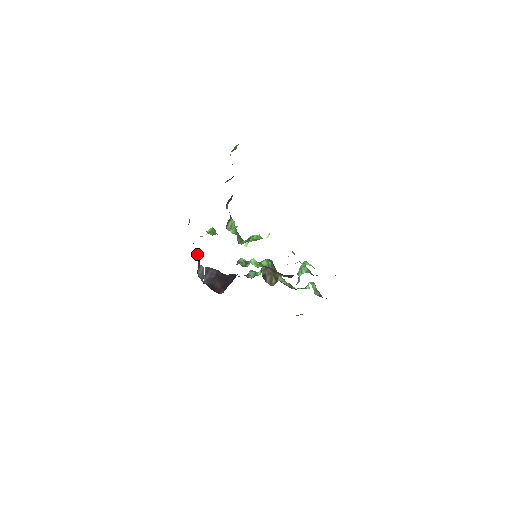
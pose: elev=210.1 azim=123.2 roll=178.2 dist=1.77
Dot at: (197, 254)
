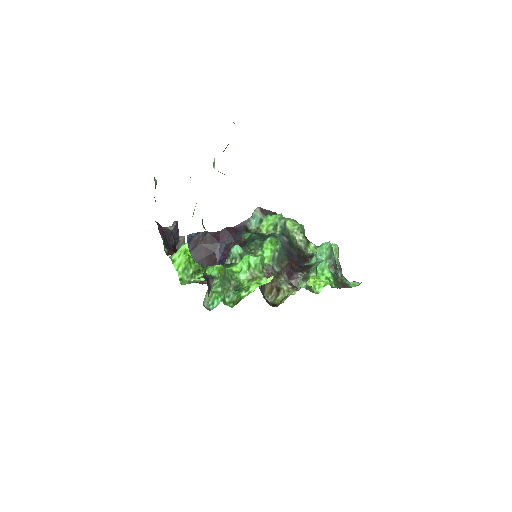
Dot at: (173, 226)
